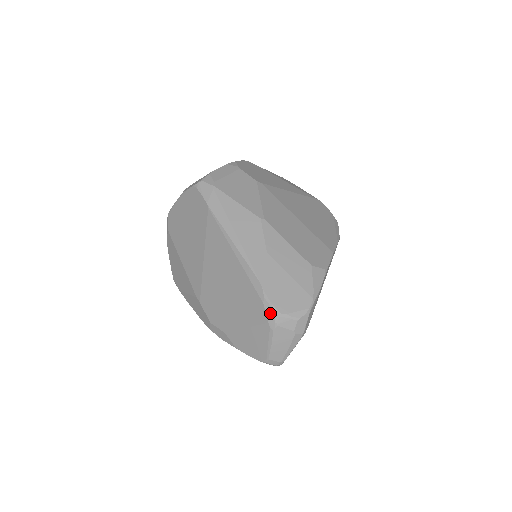
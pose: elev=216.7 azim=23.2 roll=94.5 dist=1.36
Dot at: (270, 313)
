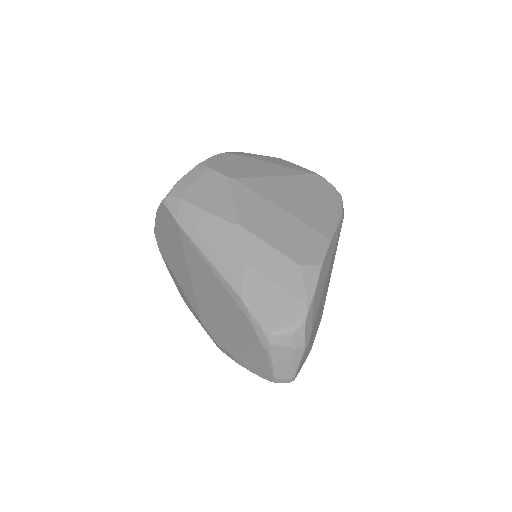
Dot at: (260, 333)
